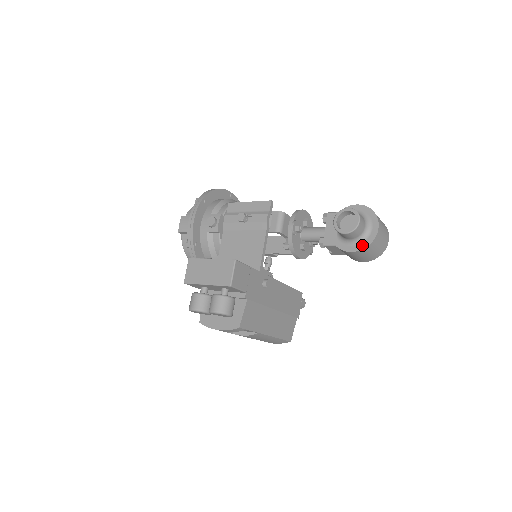
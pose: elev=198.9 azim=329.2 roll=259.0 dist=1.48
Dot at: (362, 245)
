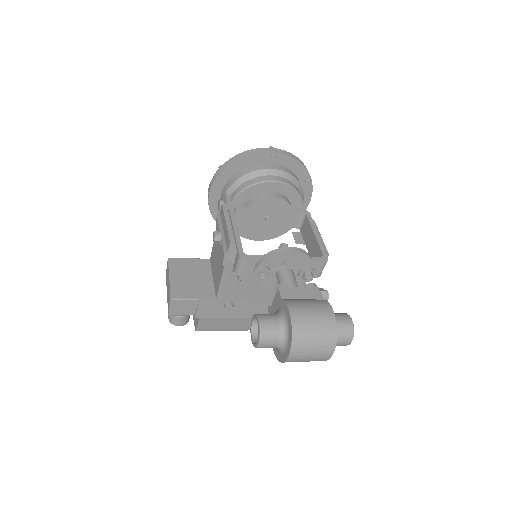
Dot at: (277, 354)
